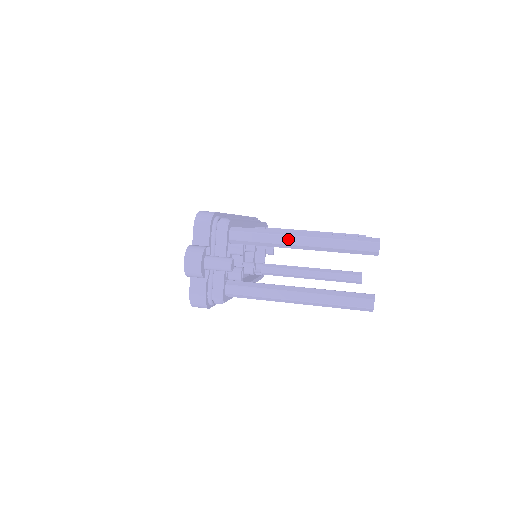
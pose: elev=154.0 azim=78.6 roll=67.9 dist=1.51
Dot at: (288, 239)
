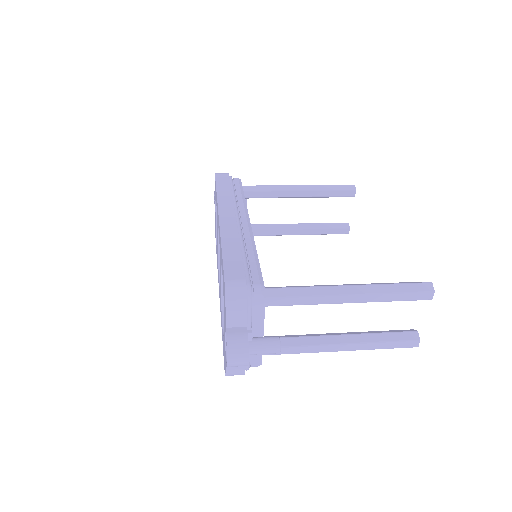
Dot at: (335, 299)
